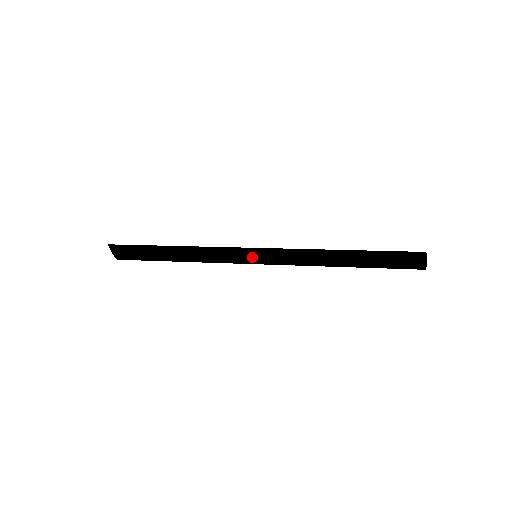
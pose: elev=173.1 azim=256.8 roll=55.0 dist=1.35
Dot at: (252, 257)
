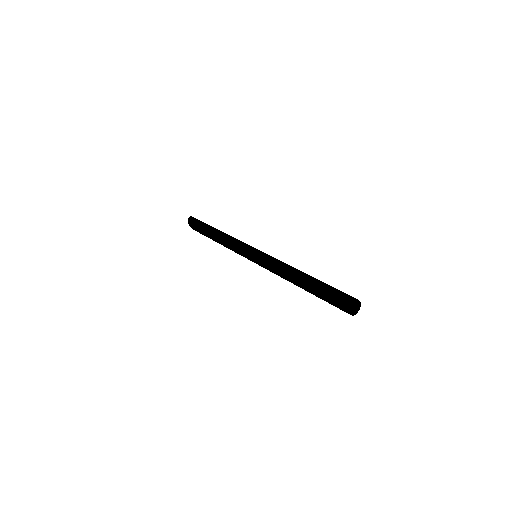
Dot at: (250, 260)
